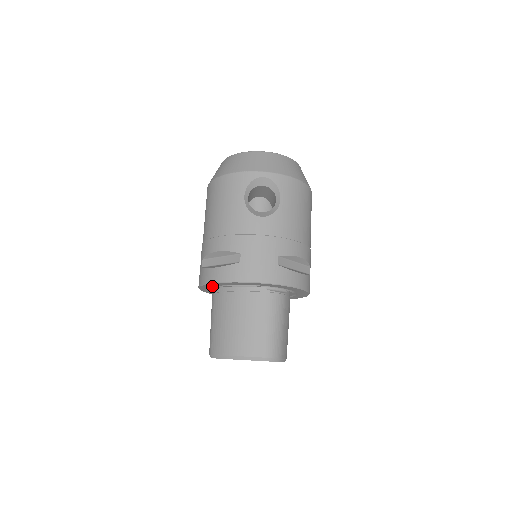
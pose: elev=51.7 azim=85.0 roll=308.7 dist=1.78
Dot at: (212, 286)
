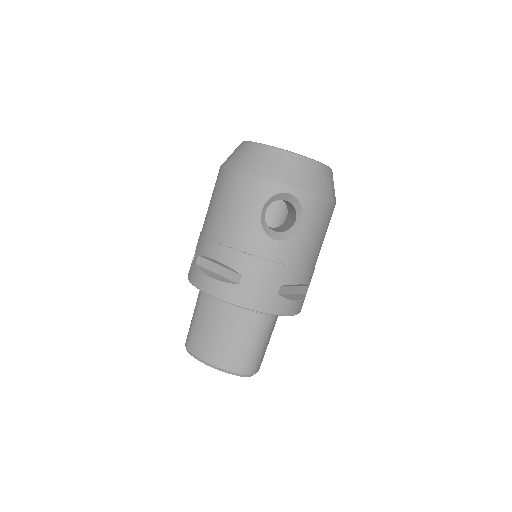
Dot at: occluded
